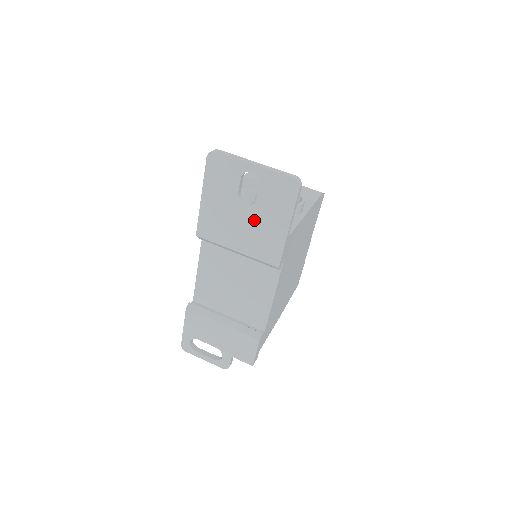
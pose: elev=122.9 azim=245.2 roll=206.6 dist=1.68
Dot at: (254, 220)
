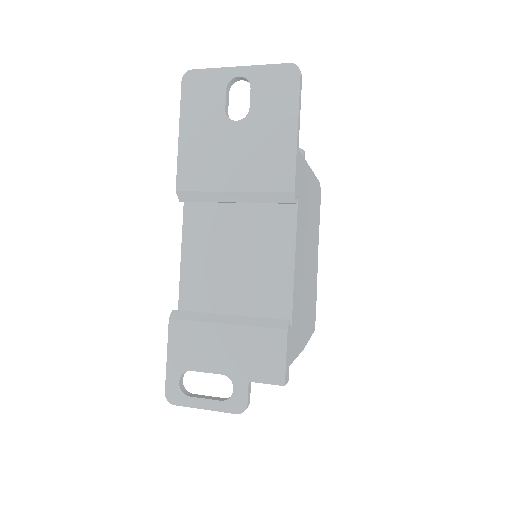
Dot at: (250, 137)
